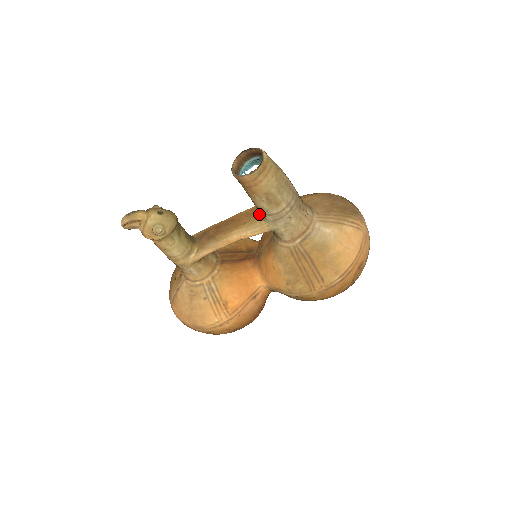
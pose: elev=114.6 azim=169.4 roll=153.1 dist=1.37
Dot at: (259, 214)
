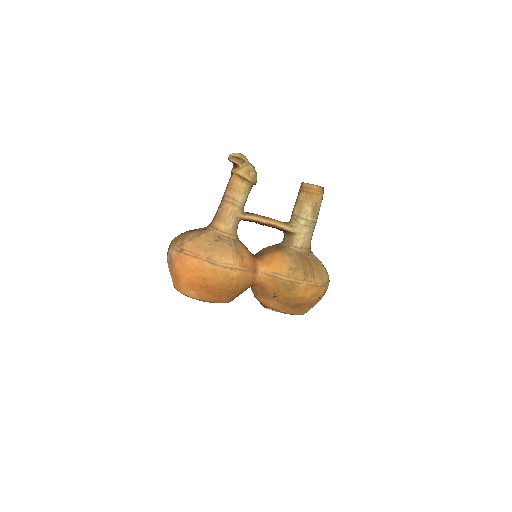
Dot at: (289, 222)
